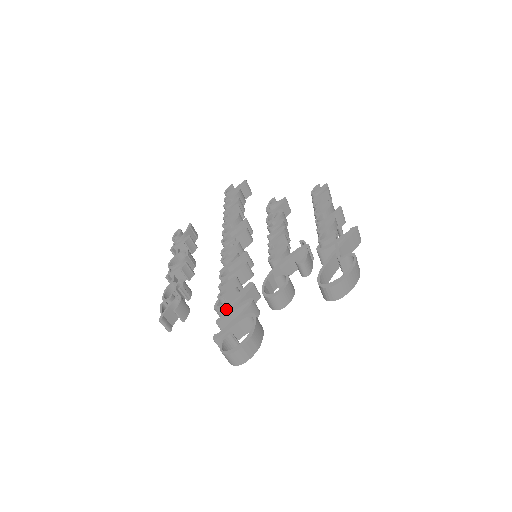
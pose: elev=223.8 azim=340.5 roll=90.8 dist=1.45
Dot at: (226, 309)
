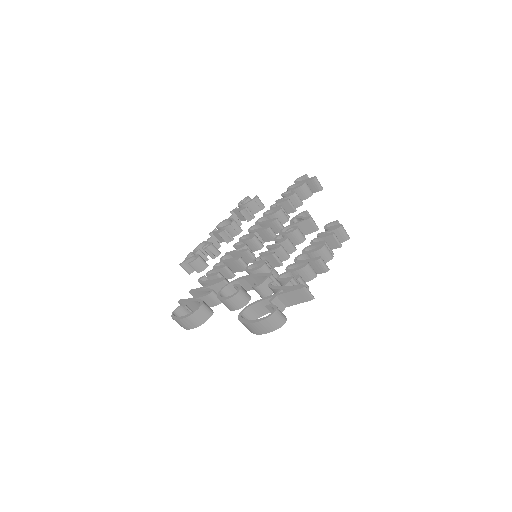
Dot at: (204, 285)
